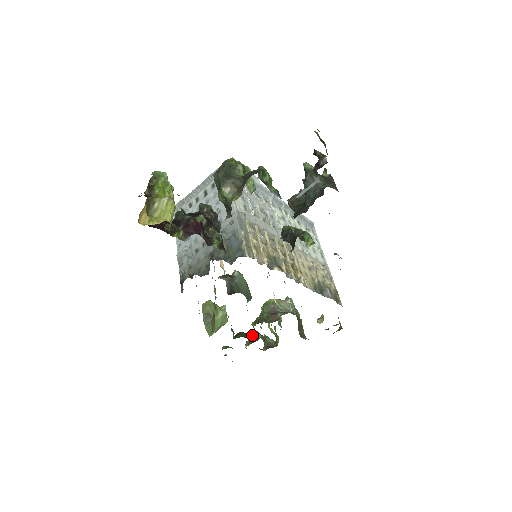
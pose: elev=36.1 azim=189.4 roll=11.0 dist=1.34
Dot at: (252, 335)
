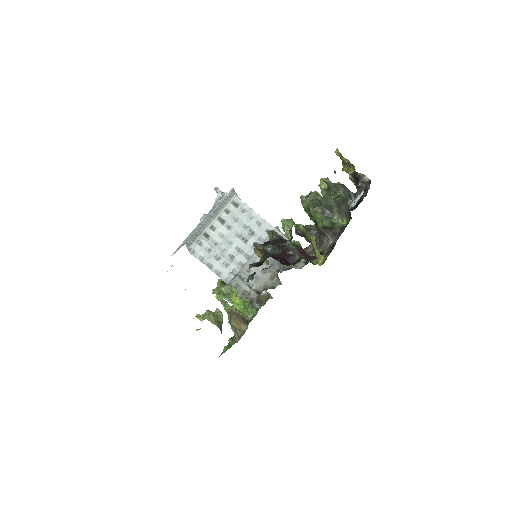
Dot at: occluded
